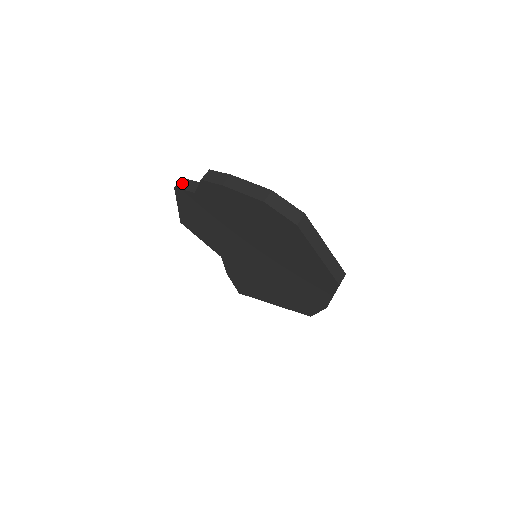
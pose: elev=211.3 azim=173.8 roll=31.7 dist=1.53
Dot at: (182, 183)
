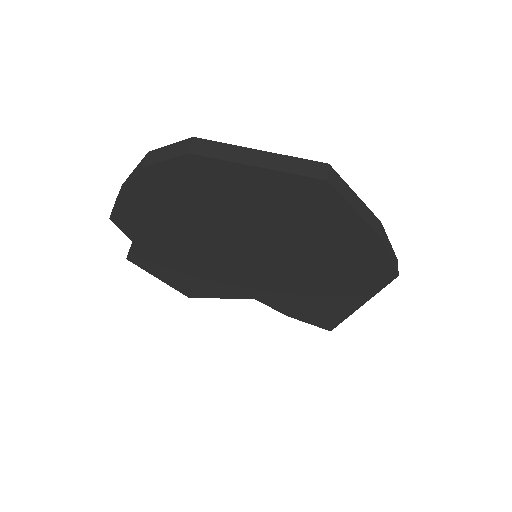
Dot at: (129, 249)
